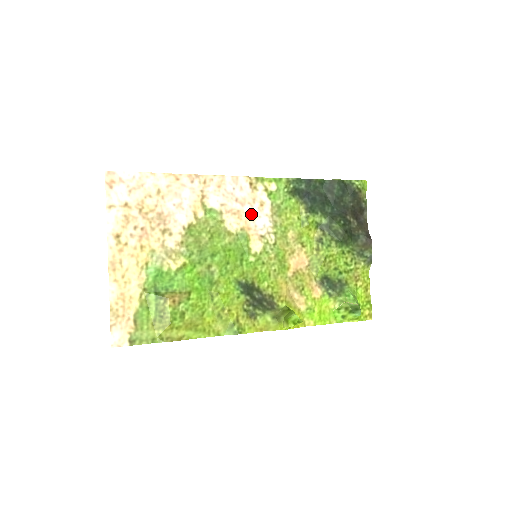
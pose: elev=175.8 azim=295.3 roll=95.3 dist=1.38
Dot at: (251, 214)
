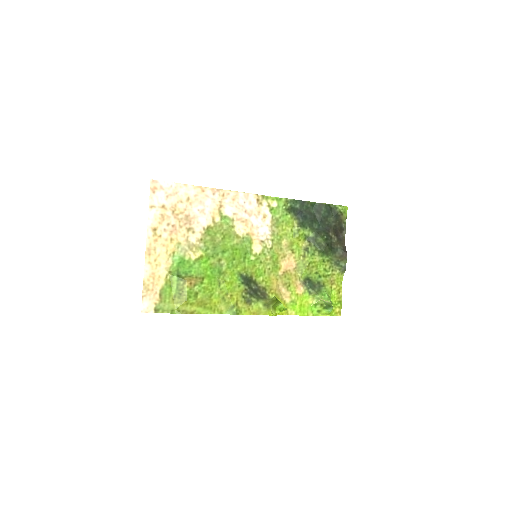
Dot at: (256, 223)
